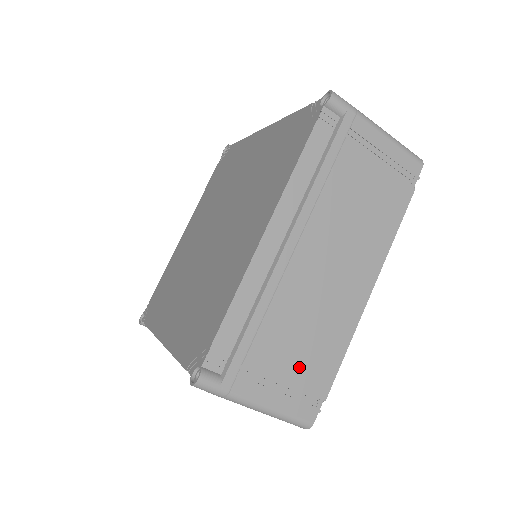
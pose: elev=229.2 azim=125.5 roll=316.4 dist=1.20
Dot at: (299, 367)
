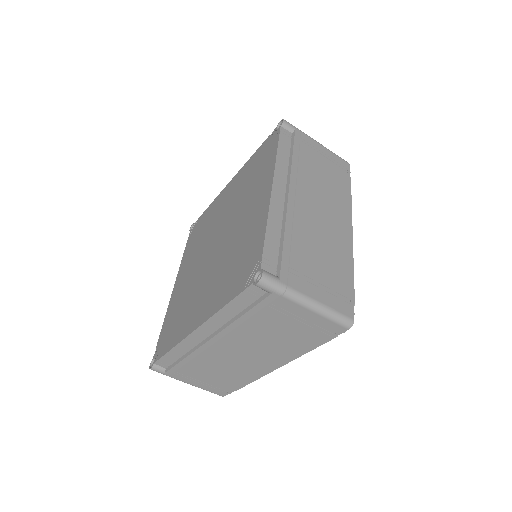
Dot at: (215, 380)
